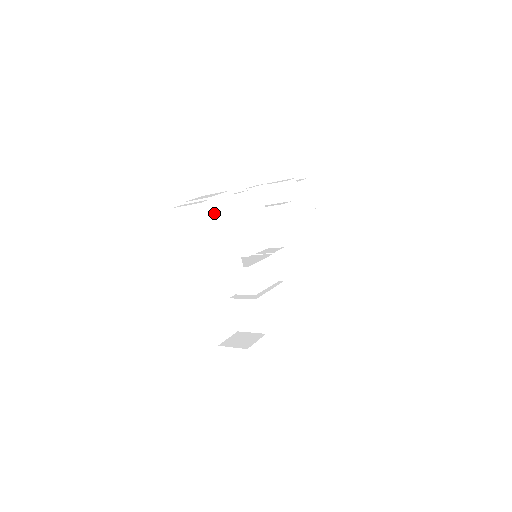
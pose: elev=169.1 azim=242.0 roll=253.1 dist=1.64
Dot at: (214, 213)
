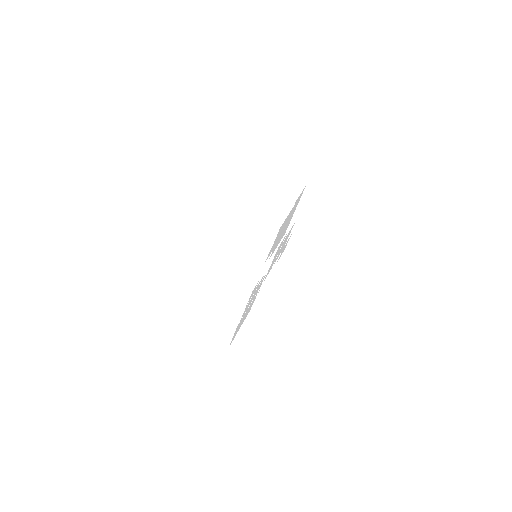
Dot at: occluded
